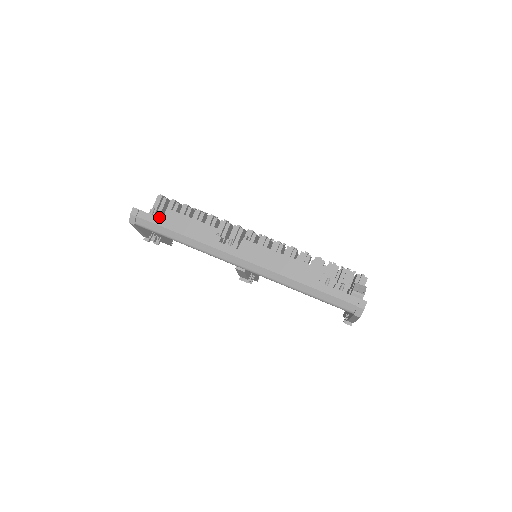
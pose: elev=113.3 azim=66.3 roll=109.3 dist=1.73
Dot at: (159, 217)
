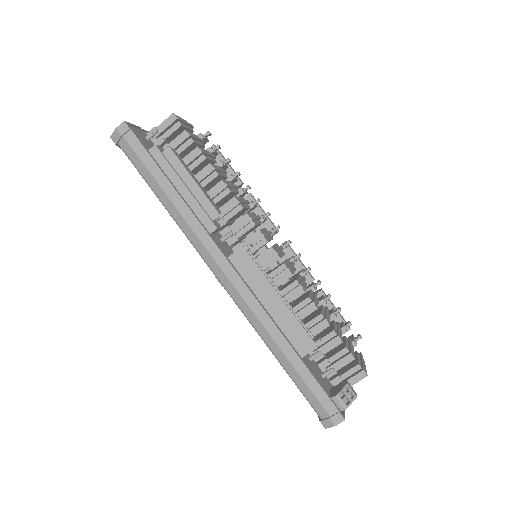
Dot at: (153, 153)
